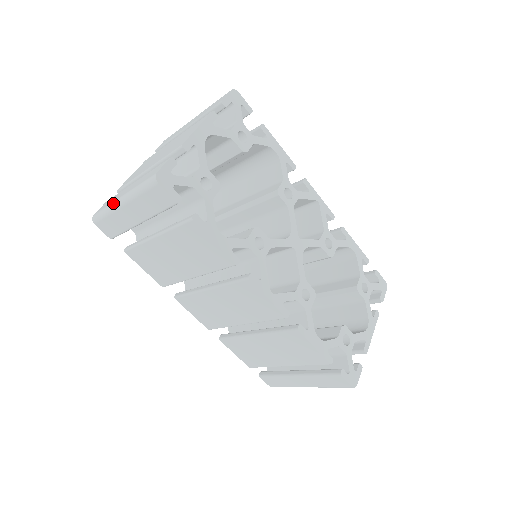
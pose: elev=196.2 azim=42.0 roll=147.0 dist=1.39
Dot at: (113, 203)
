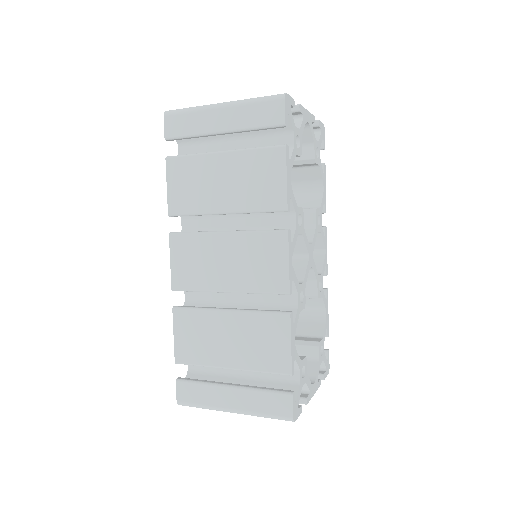
Dot at: occluded
